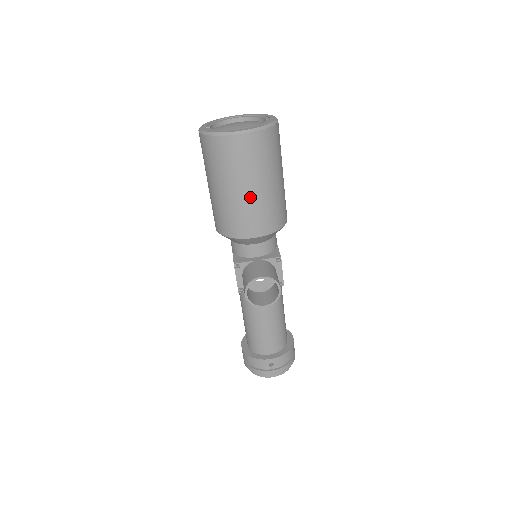
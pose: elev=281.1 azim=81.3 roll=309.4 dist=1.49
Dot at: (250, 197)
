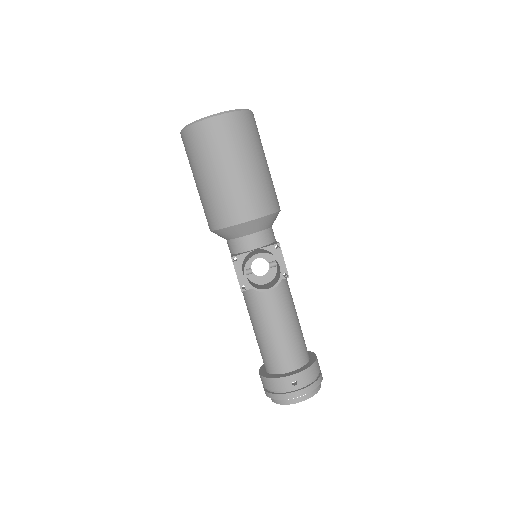
Dot at: (235, 178)
